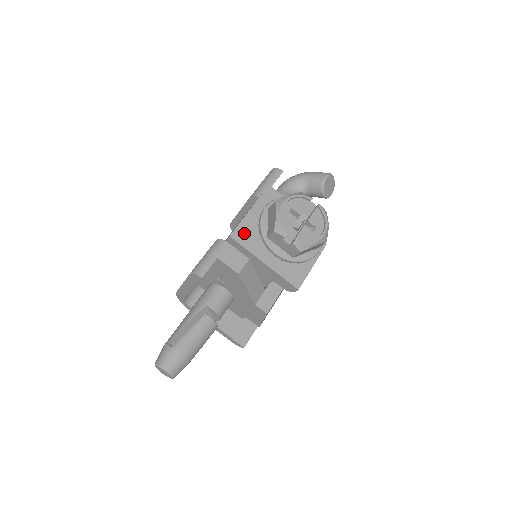
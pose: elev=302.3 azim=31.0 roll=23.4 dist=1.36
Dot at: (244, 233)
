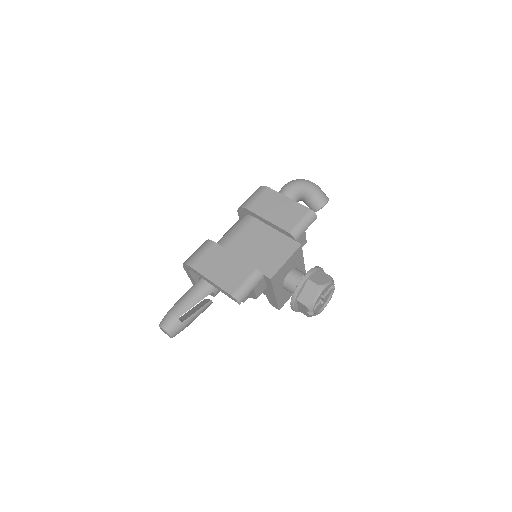
Dot at: (278, 276)
